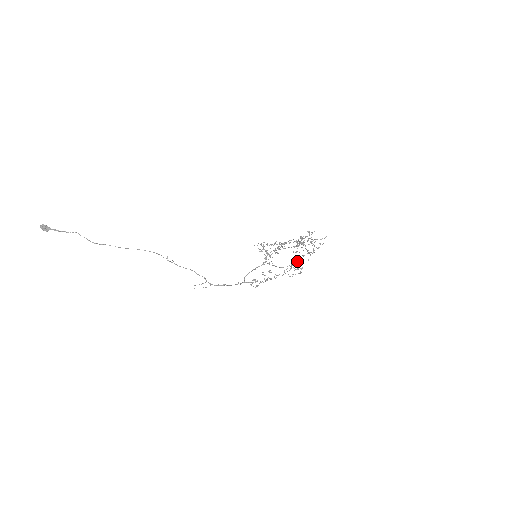
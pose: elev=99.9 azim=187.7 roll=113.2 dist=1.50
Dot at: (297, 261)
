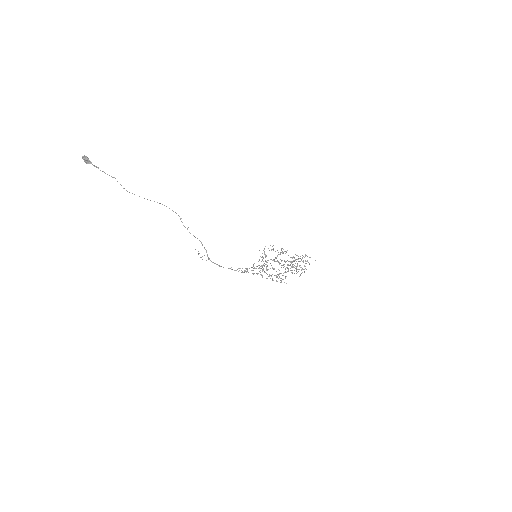
Dot at: (284, 272)
